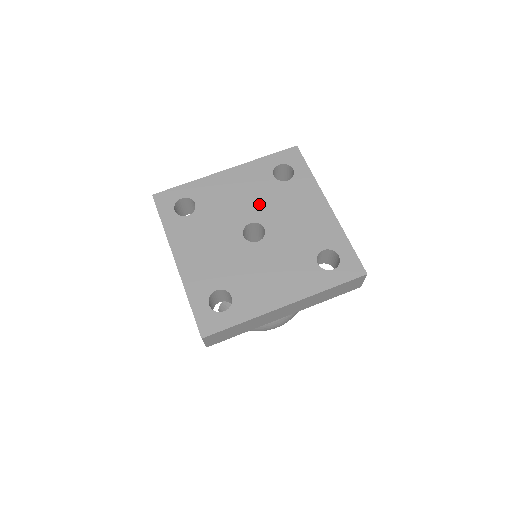
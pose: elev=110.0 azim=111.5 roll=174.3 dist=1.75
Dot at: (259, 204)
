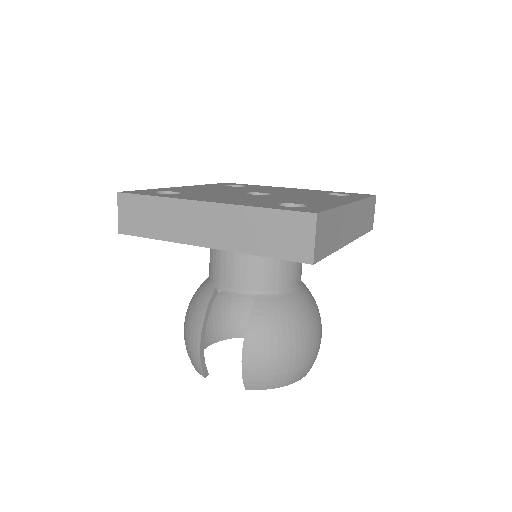
Dot at: (239, 190)
